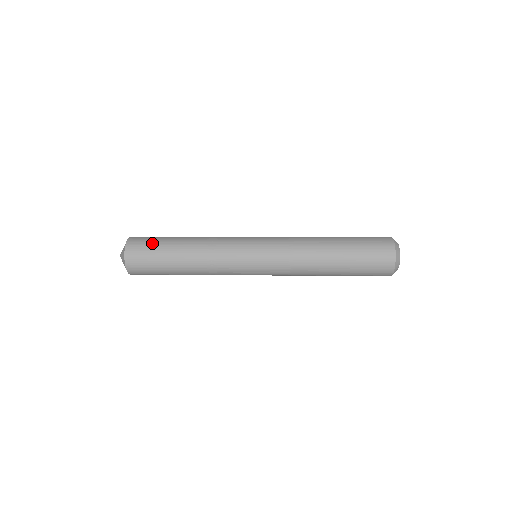
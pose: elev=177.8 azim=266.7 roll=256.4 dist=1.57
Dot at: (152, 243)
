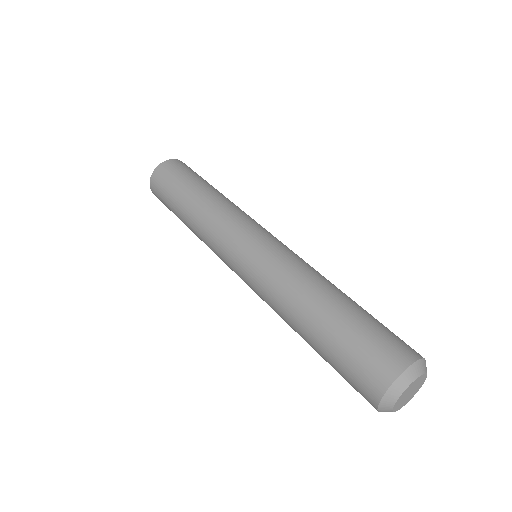
Dot at: (182, 173)
